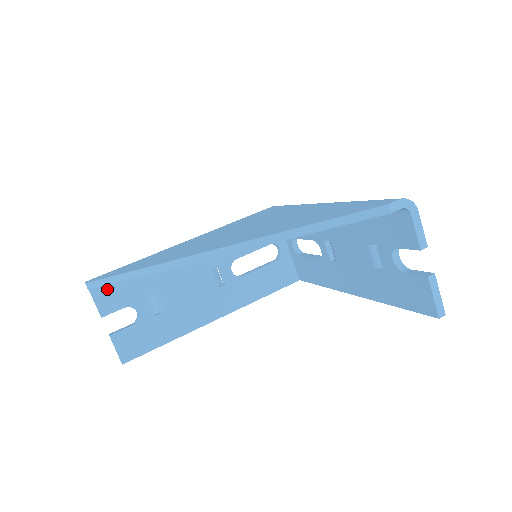
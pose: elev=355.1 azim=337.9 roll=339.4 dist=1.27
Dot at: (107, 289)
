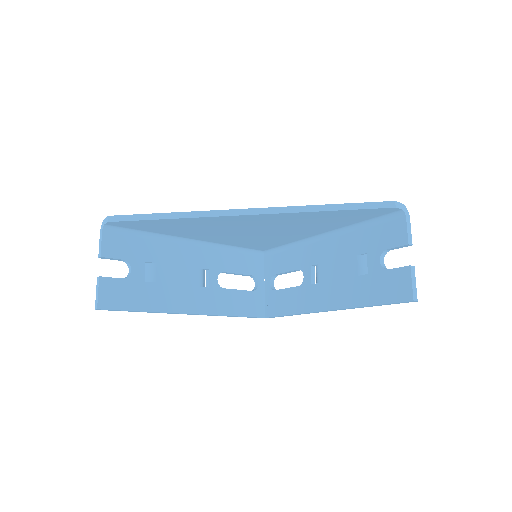
Dot at: (117, 236)
